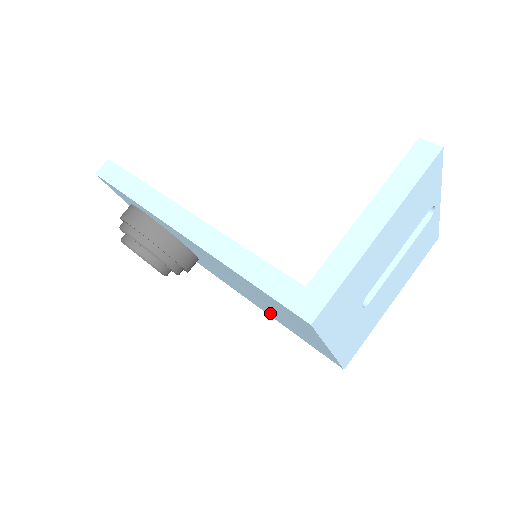
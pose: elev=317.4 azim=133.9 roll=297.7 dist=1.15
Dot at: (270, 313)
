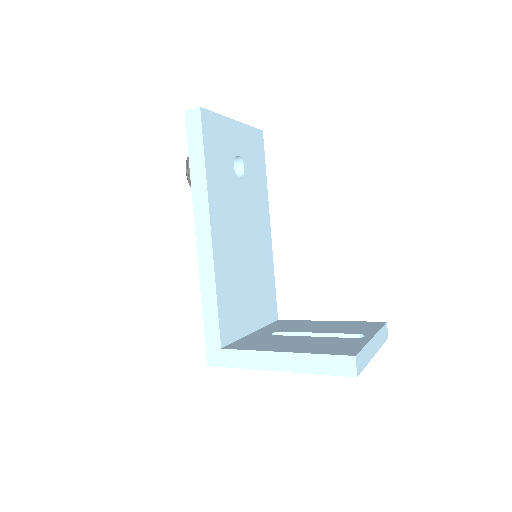
Dot at: occluded
